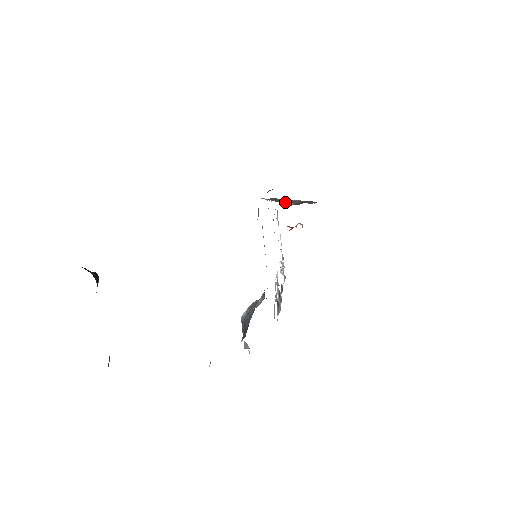
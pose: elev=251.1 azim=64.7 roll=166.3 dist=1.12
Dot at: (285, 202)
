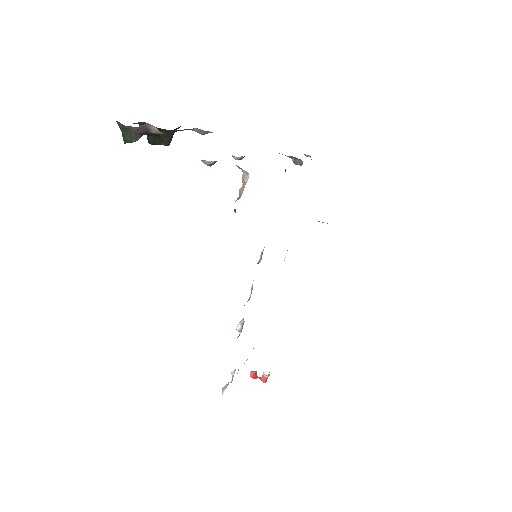
Dot at: occluded
